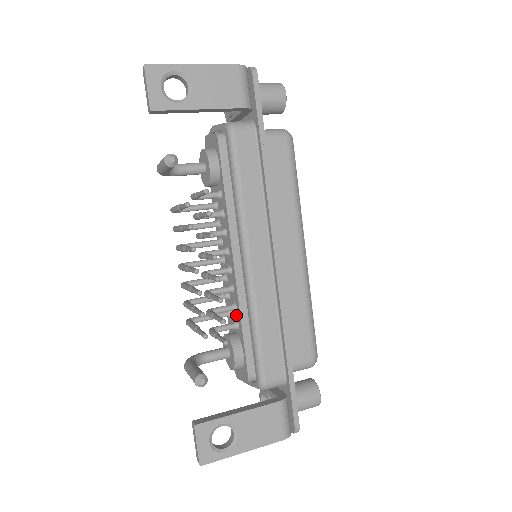
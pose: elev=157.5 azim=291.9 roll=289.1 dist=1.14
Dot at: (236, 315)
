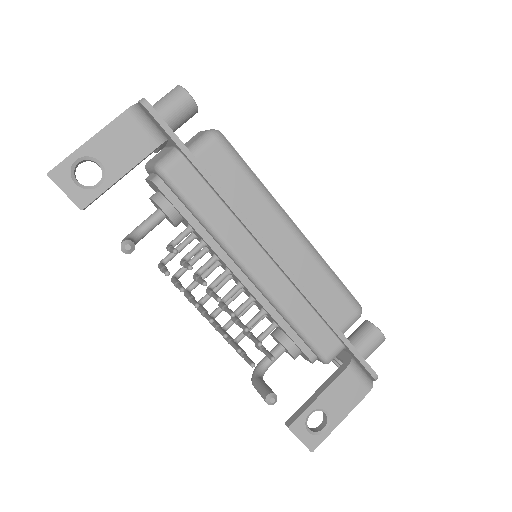
Dot at: occluded
